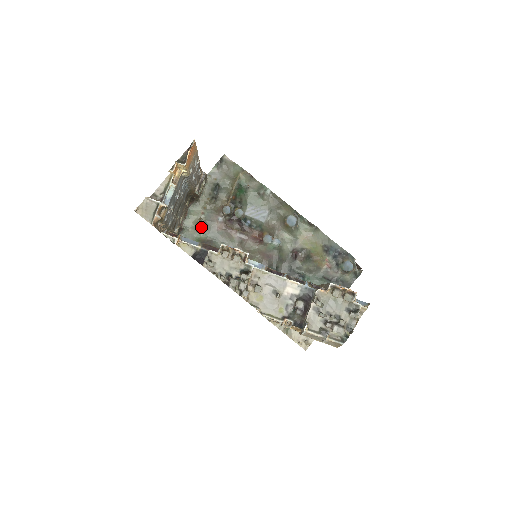
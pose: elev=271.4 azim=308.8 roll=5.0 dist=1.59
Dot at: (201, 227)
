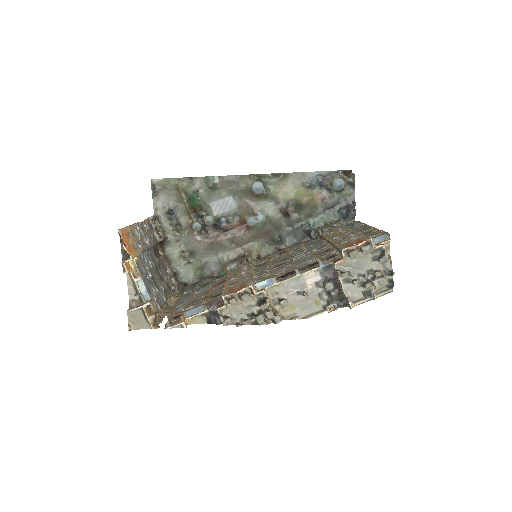
Dot at: (189, 257)
